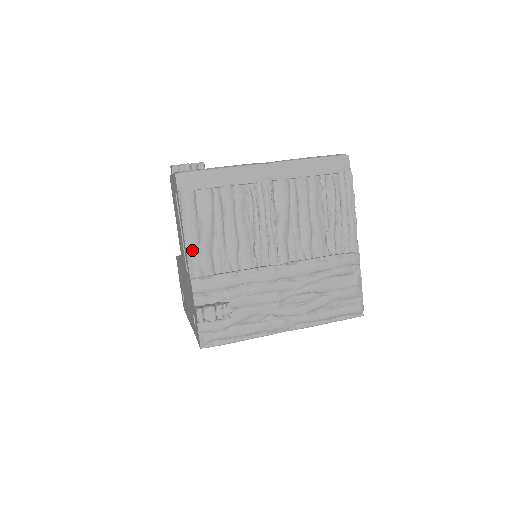
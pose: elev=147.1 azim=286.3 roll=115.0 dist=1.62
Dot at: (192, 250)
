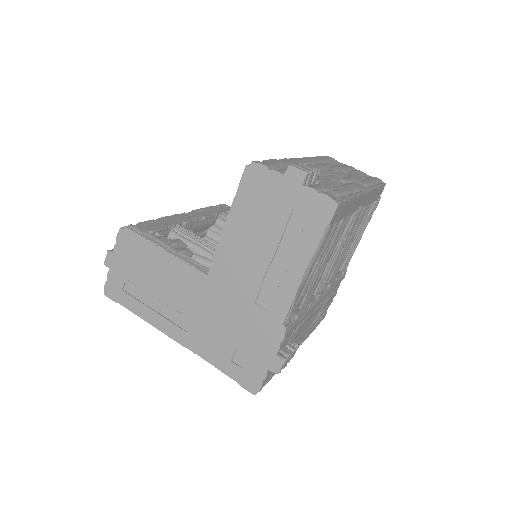
Dot at: (299, 292)
